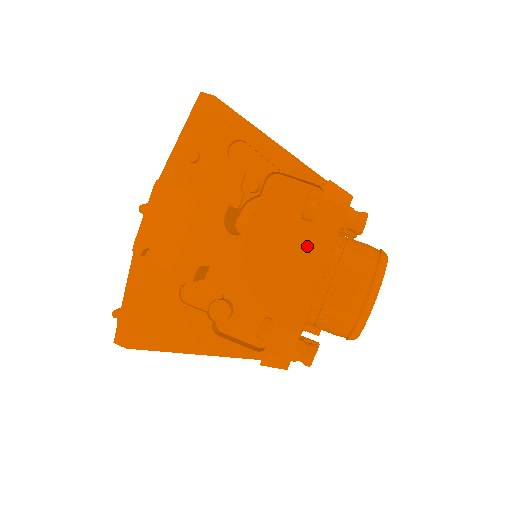
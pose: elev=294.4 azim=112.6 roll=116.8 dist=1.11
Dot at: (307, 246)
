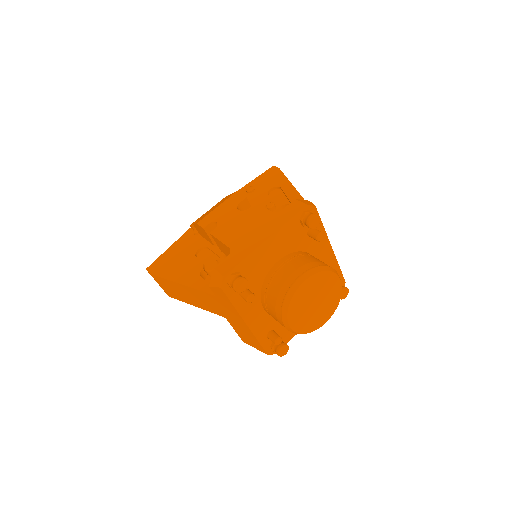
Dot at: (273, 220)
